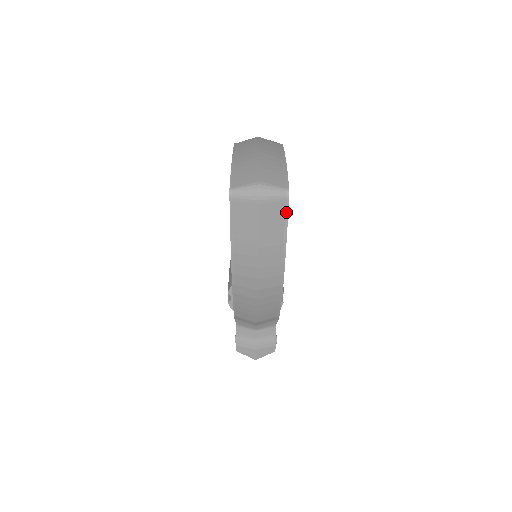
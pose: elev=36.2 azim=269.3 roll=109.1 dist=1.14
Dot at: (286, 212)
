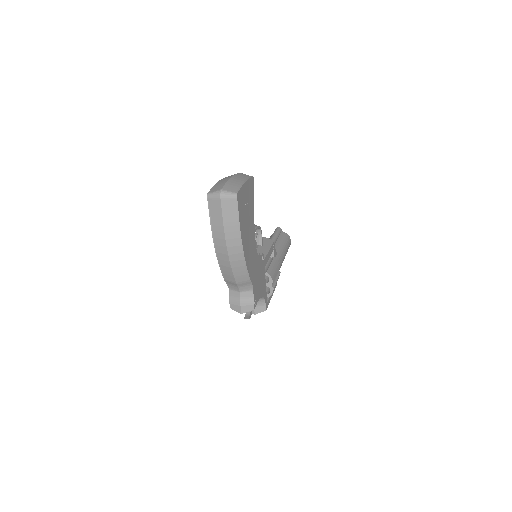
Dot at: (237, 206)
